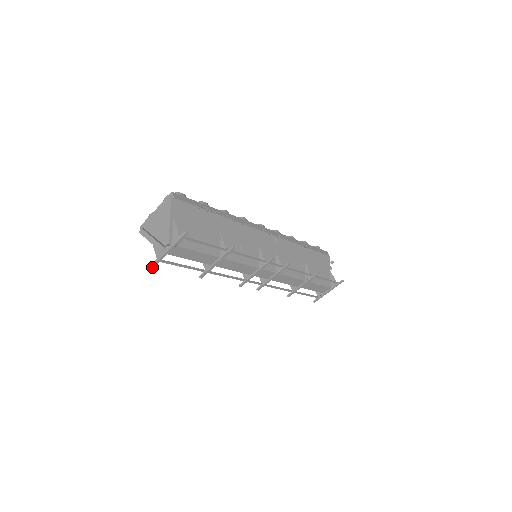
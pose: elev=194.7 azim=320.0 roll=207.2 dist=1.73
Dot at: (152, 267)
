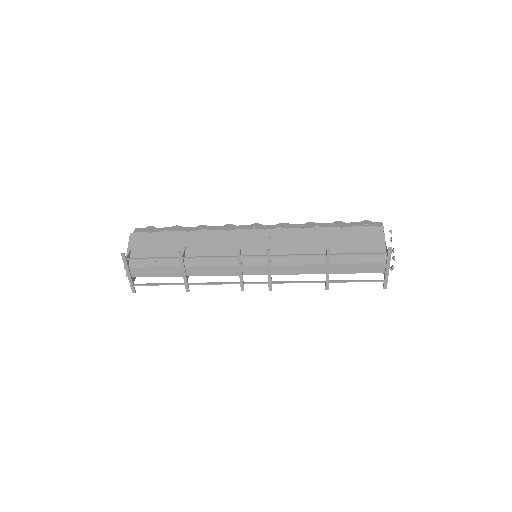
Dot at: (134, 292)
